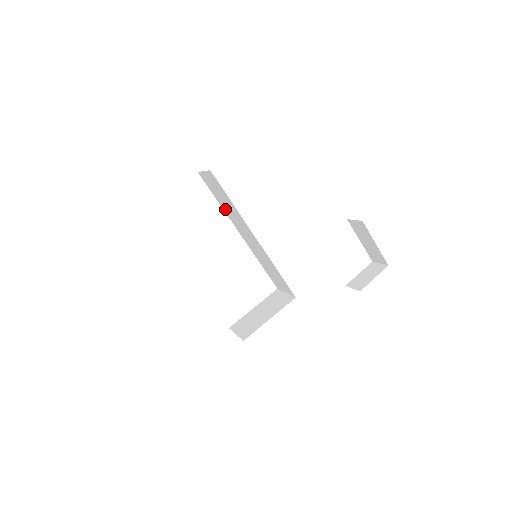
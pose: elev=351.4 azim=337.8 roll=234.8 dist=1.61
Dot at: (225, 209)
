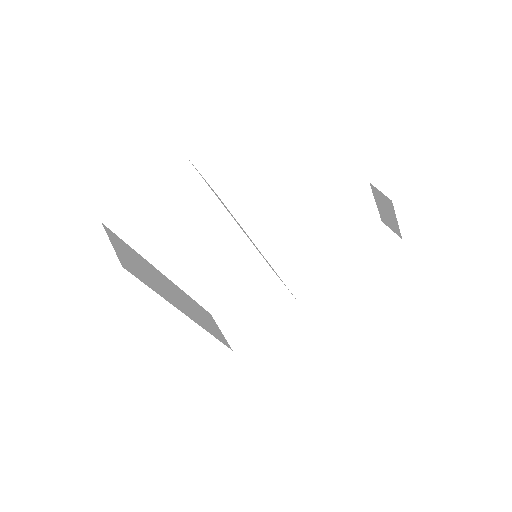
Dot at: occluded
